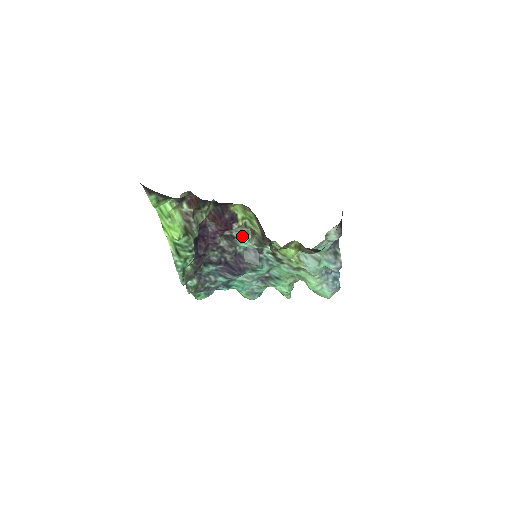
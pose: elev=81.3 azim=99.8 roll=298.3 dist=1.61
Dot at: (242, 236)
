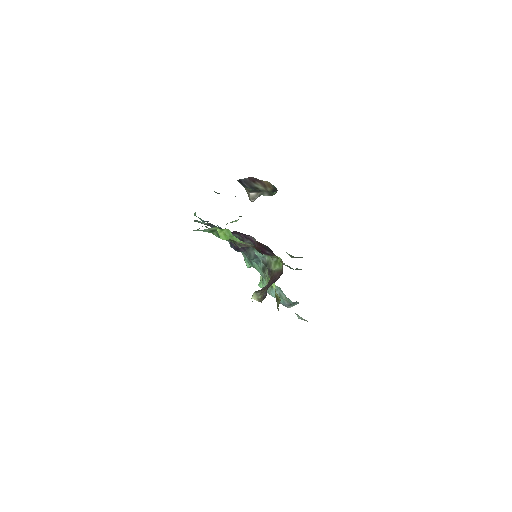
Dot at: occluded
